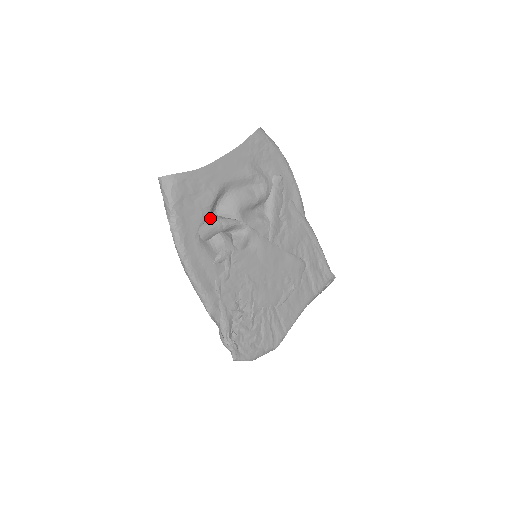
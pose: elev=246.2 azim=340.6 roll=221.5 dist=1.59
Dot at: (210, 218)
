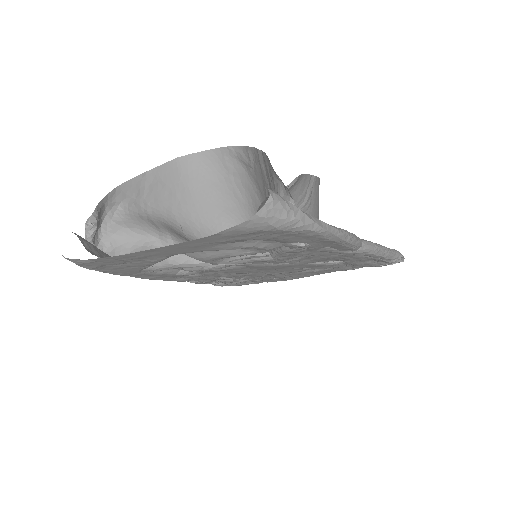
Dot at: occluded
